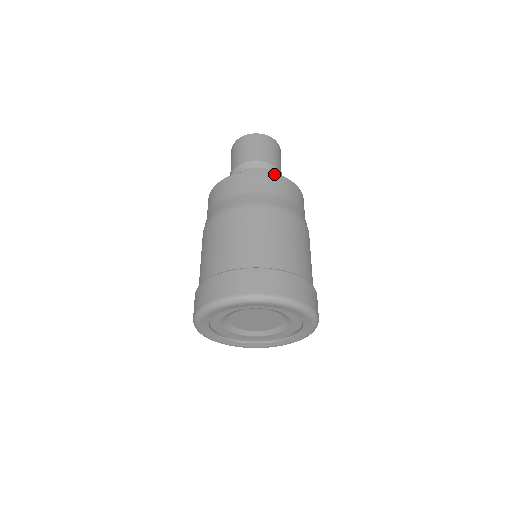
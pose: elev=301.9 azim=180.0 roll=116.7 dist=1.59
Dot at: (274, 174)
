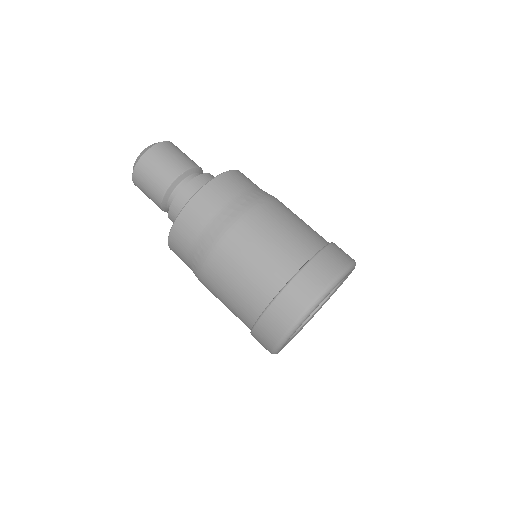
Dot at: (210, 182)
